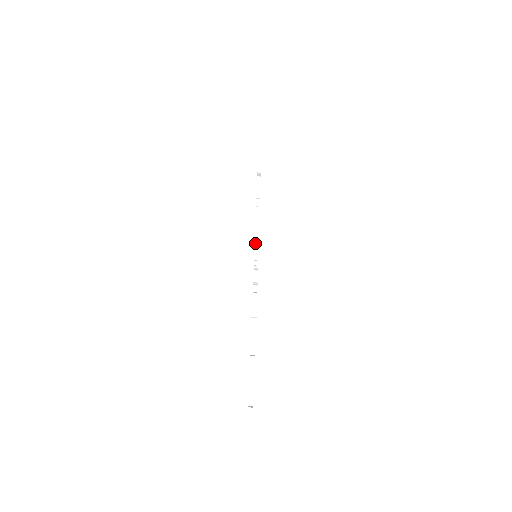
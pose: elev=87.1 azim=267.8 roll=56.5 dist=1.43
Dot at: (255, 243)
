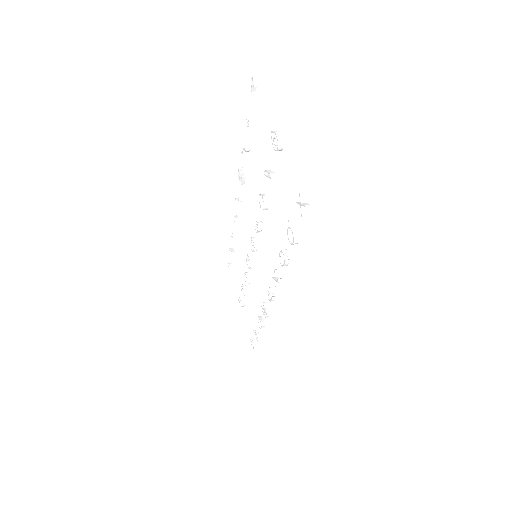
Dot at: (242, 152)
